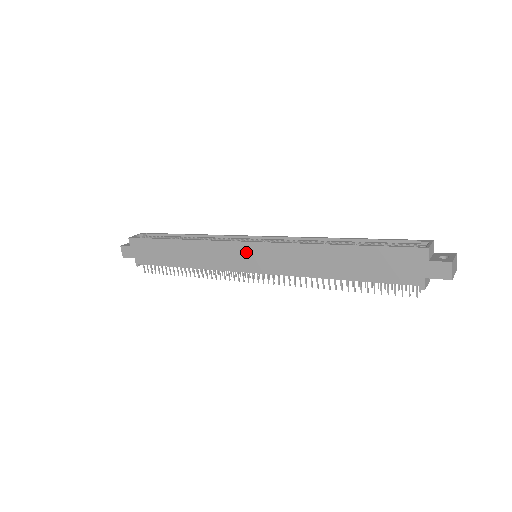
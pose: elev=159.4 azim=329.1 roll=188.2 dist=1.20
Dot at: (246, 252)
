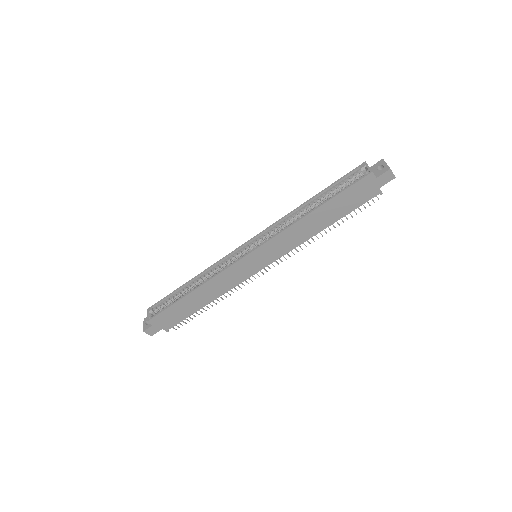
Dot at: (251, 260)
